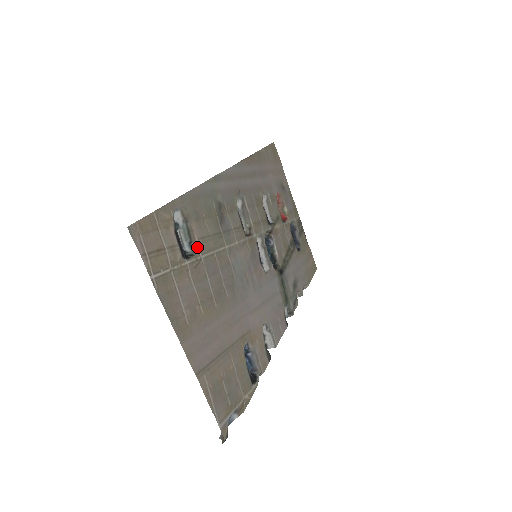
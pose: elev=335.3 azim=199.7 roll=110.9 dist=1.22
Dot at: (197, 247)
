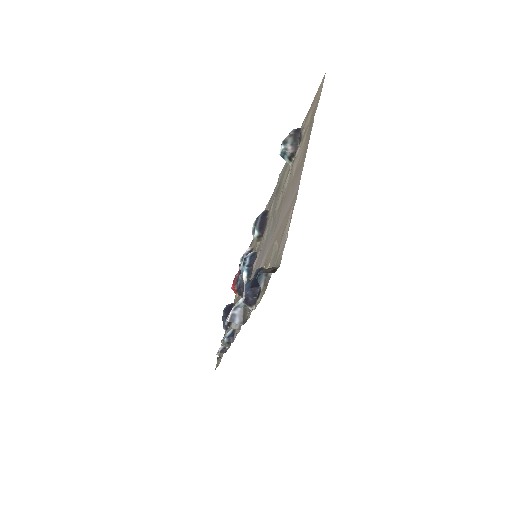
Dot at: (291, 164)
